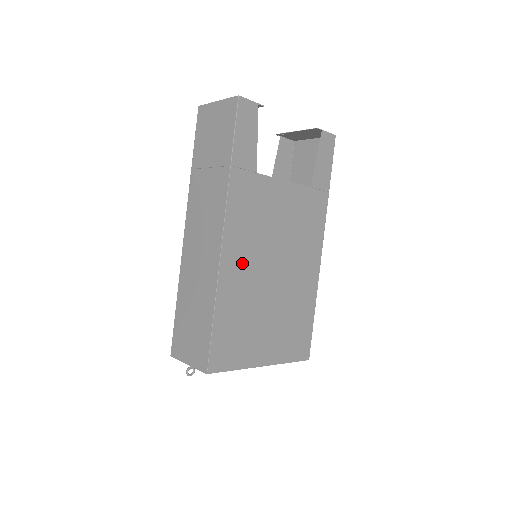
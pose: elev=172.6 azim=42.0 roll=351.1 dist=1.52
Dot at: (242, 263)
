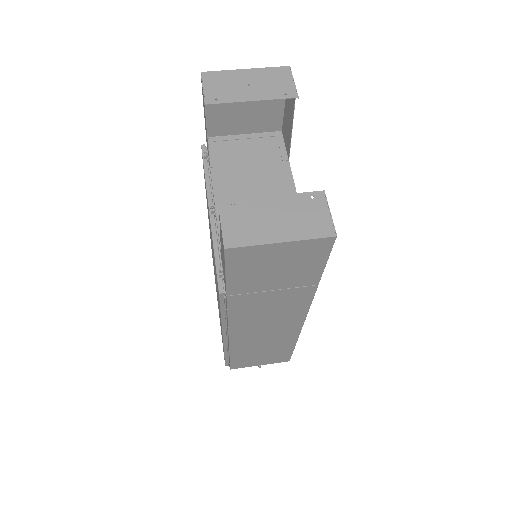
Dot at: occluded
